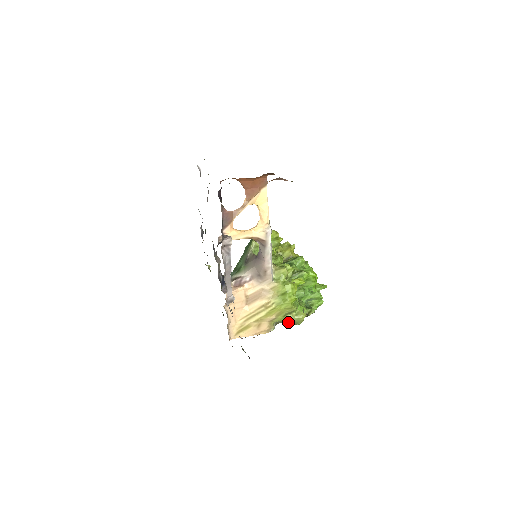
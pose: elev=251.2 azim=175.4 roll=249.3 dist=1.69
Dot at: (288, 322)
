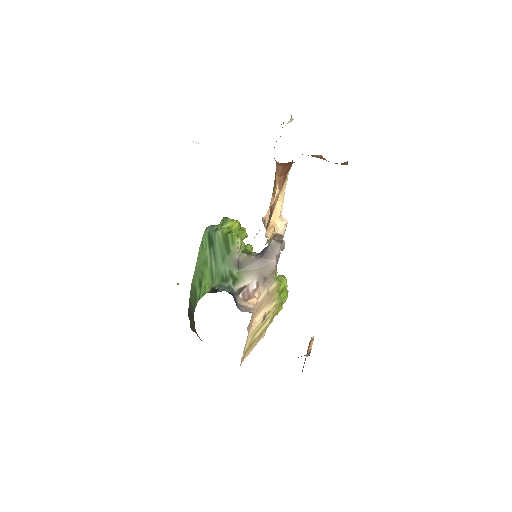
Dot at: occluded
